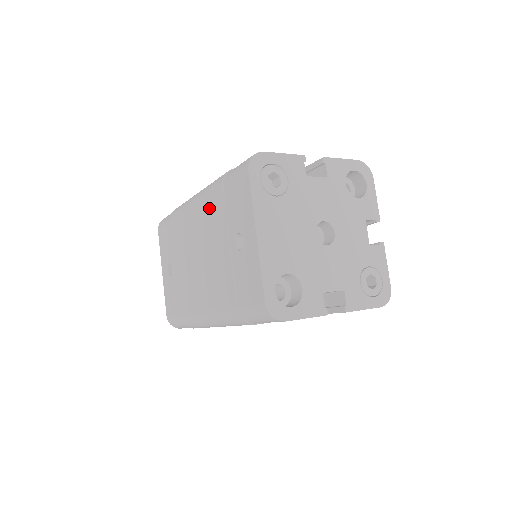
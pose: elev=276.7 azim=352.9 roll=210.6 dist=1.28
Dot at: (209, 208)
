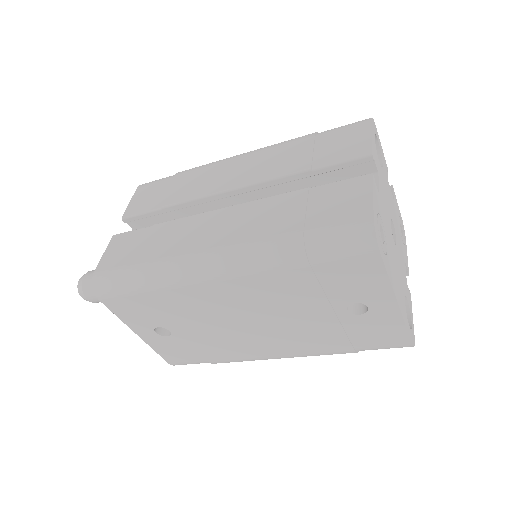
Dot at: (274, 284)
